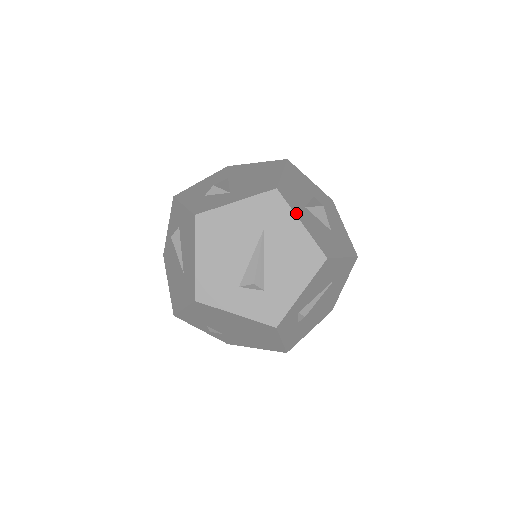
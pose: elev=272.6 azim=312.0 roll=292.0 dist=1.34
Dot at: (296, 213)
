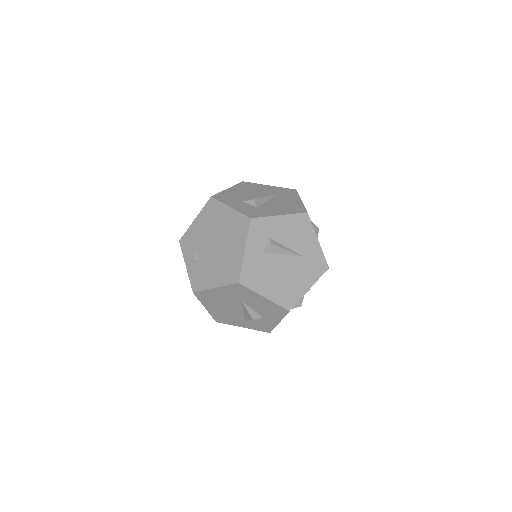
Dot at: occluded
